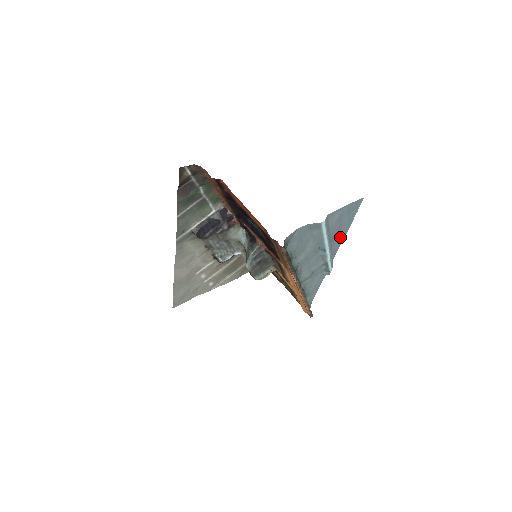
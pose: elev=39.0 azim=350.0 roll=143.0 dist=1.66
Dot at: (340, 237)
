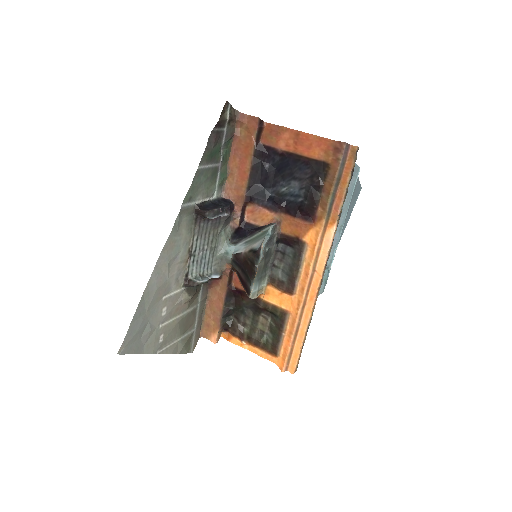
Dot at: occluded
